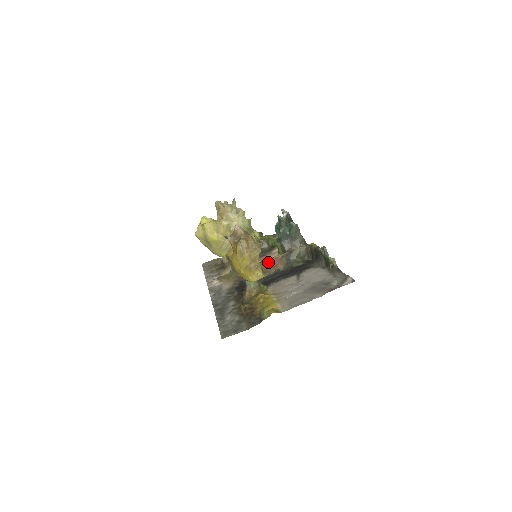
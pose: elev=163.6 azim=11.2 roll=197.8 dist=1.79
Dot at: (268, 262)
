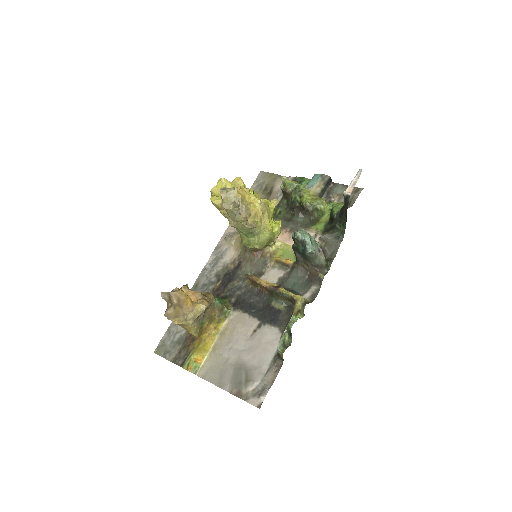
Dot at: (253, 281)
